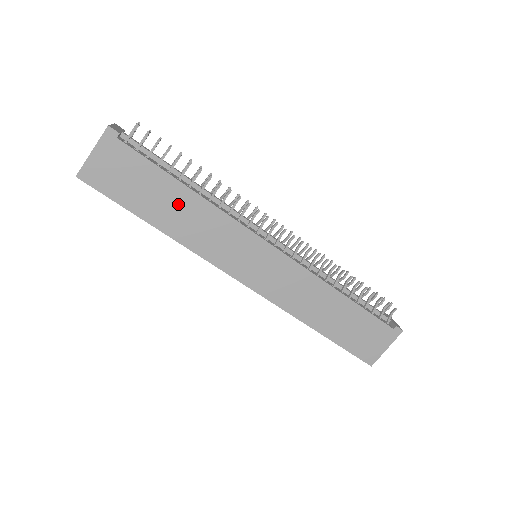
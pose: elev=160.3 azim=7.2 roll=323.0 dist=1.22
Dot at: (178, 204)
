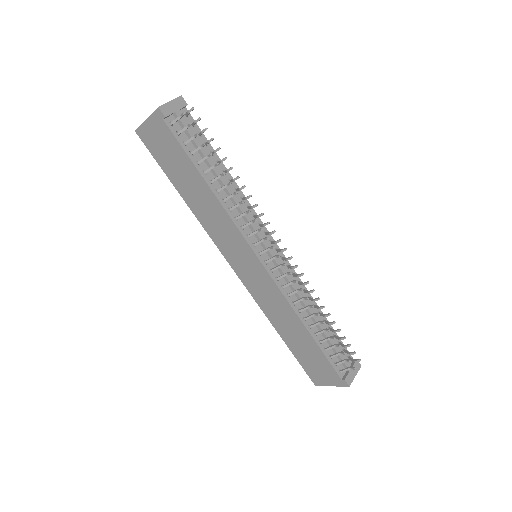
Dot at: (198, 190)
